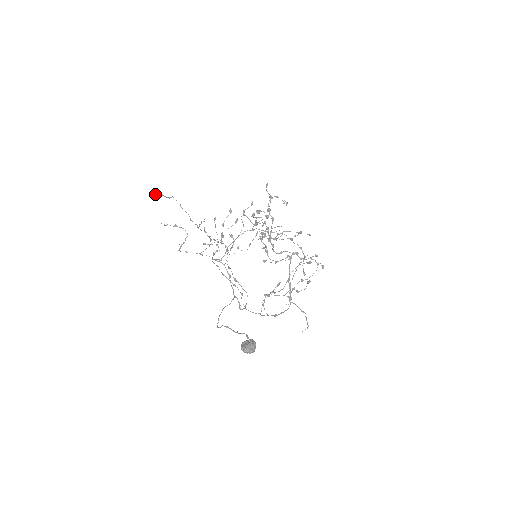
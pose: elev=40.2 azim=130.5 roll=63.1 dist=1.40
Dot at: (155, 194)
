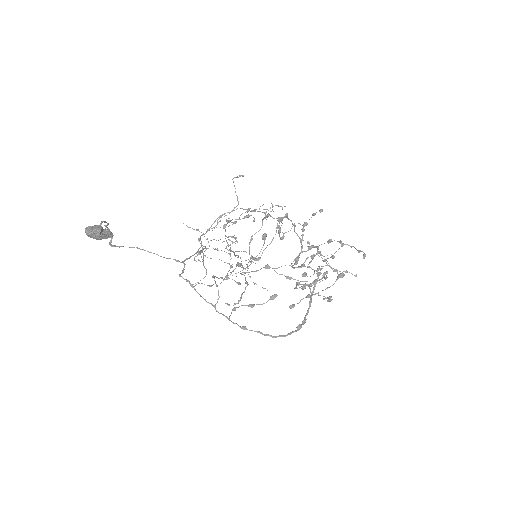
Dot at: occluded
